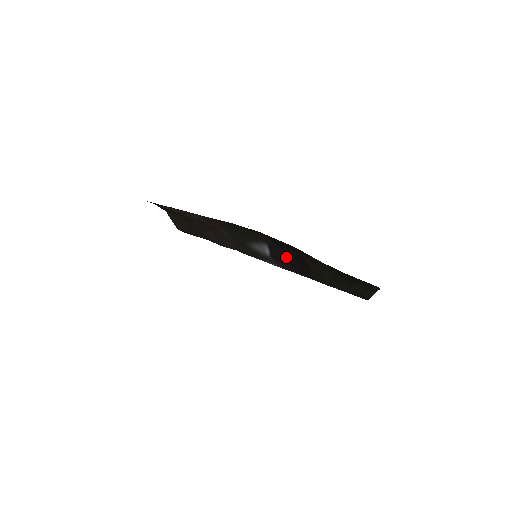
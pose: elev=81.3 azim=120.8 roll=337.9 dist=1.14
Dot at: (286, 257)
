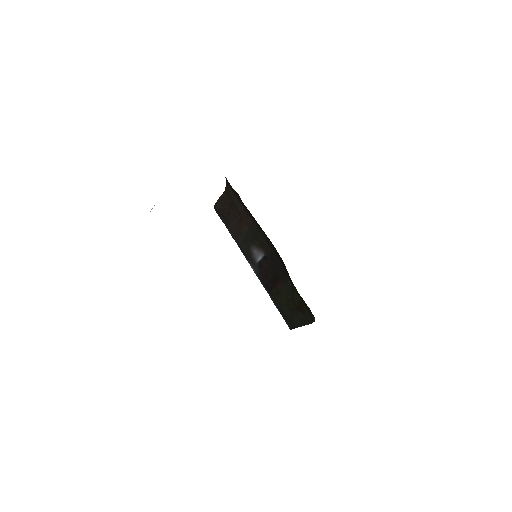
Dot at: (268, 270)
